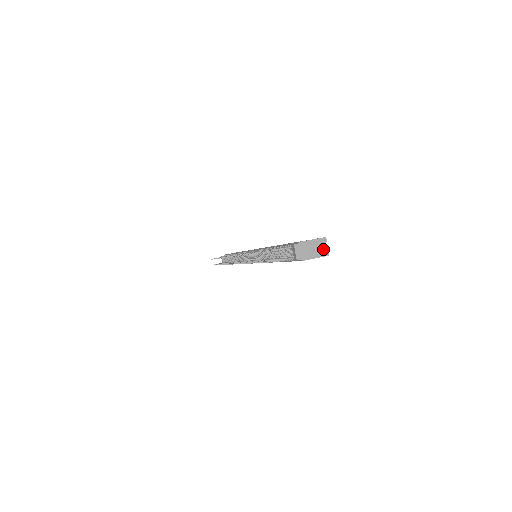
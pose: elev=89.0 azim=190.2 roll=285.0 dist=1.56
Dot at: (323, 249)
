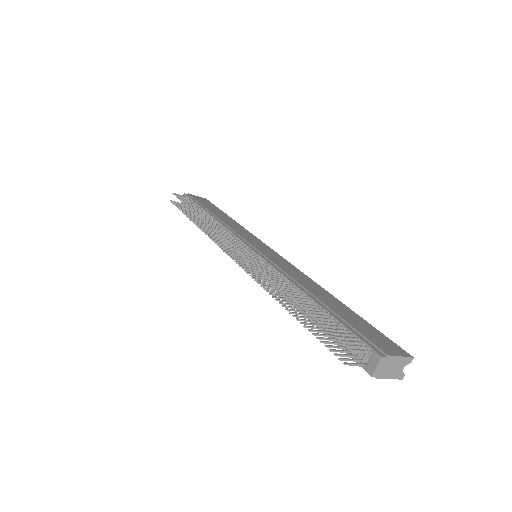
Dot at: (402, 370)
